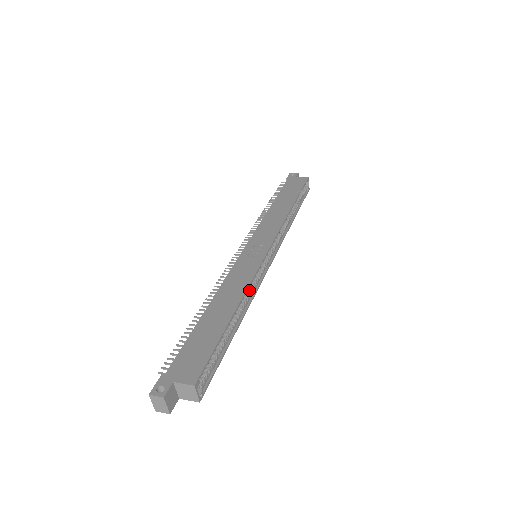
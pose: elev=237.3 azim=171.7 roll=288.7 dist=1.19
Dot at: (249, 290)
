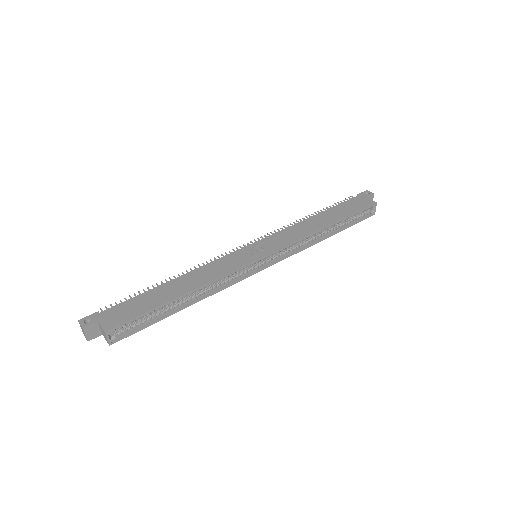
Dot at: (220, 282)
